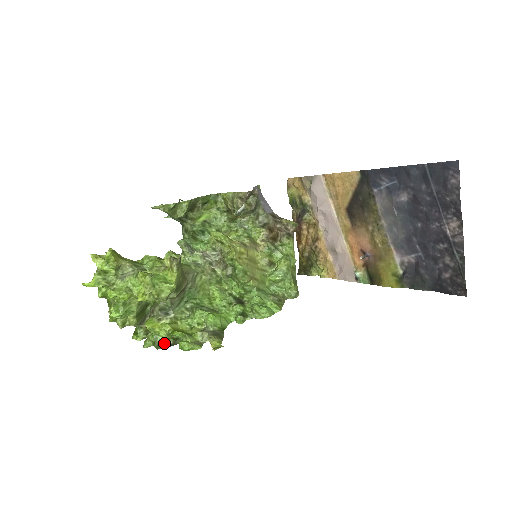
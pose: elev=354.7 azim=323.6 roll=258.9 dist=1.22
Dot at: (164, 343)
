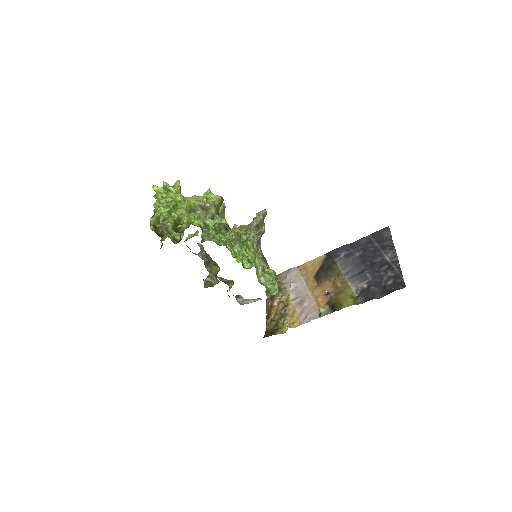
Dot at: (197, 226)
